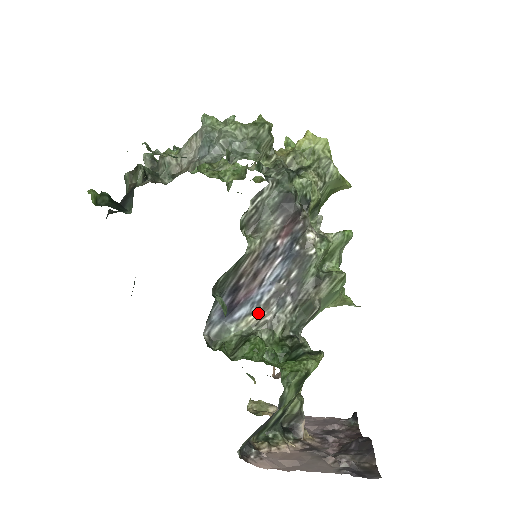
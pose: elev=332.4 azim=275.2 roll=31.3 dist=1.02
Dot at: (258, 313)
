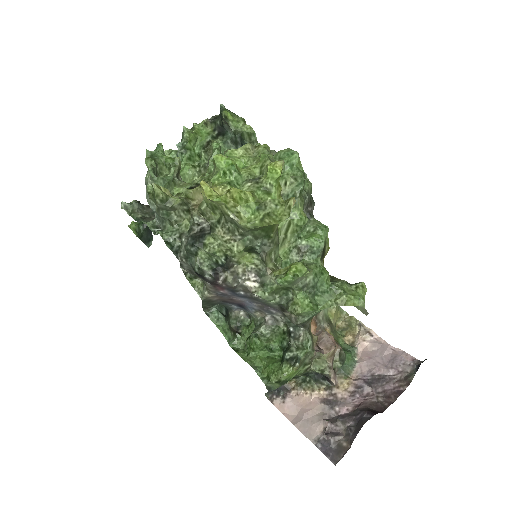
Dot at: (259, 313)
